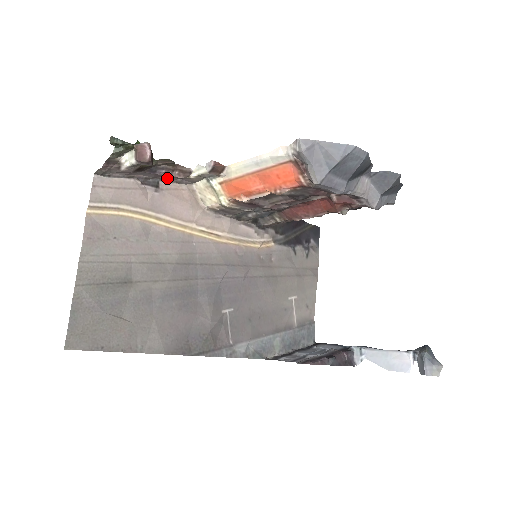
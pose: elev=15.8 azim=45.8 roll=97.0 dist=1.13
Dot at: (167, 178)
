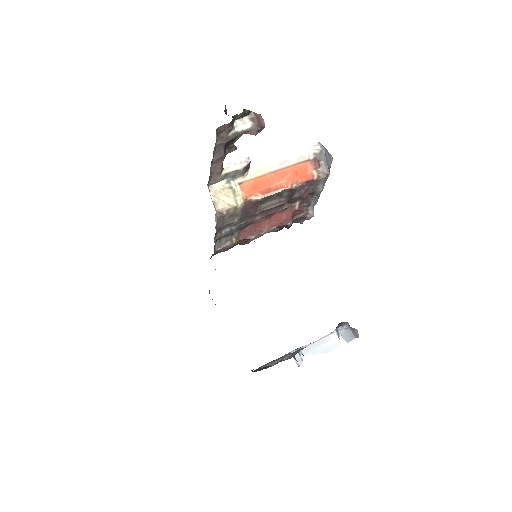
Dot at: (211, 169)
